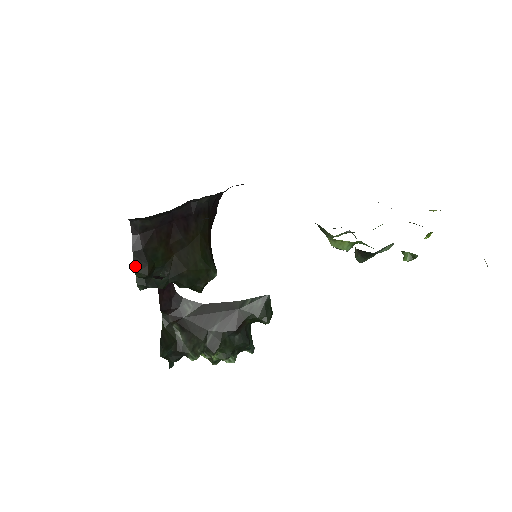
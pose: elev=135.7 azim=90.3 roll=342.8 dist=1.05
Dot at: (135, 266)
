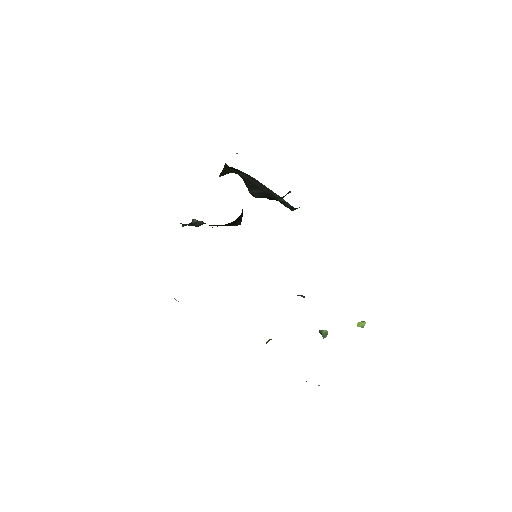
Dot at: occluded
